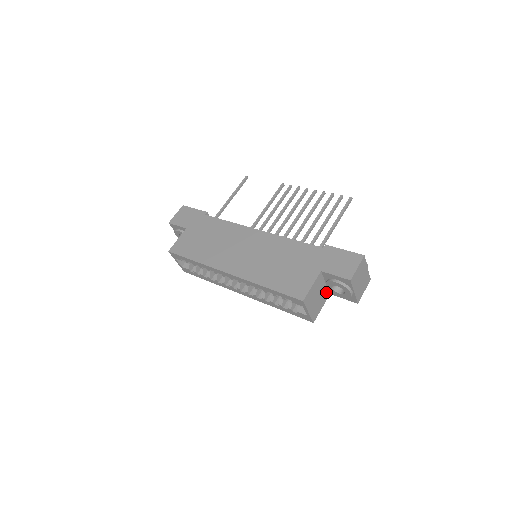
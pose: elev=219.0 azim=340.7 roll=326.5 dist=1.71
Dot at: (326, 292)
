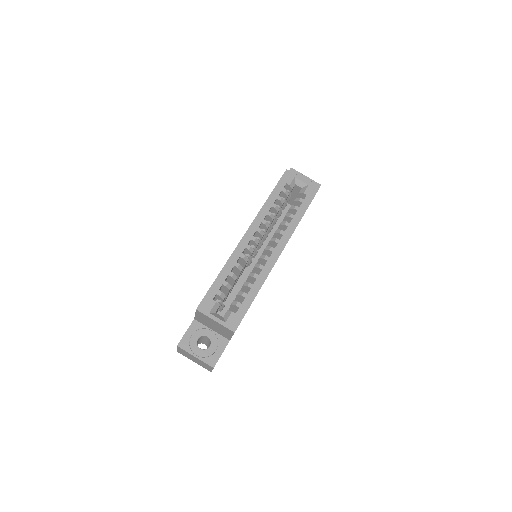
Dot at: occluded
